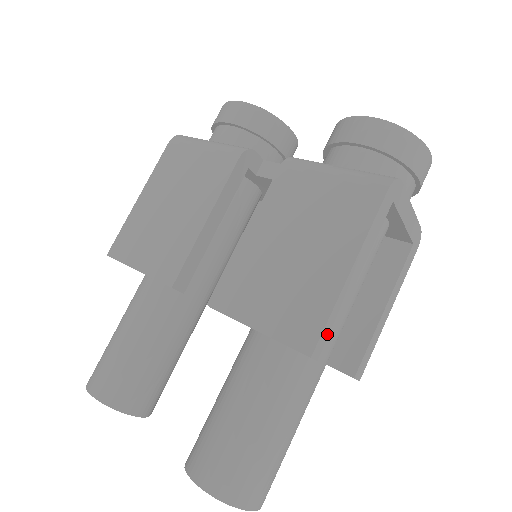
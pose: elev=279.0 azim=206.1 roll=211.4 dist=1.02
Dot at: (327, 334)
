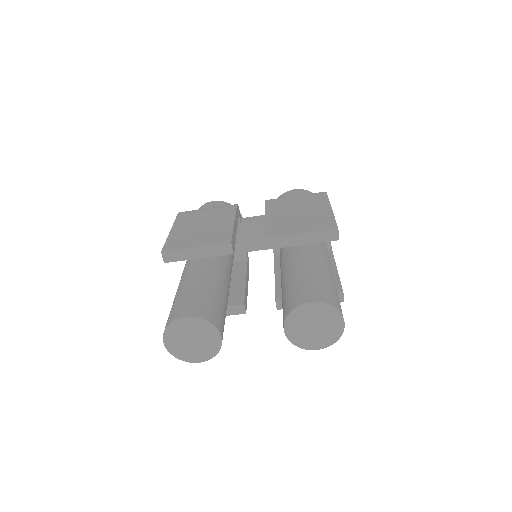
Dot at: occluded
